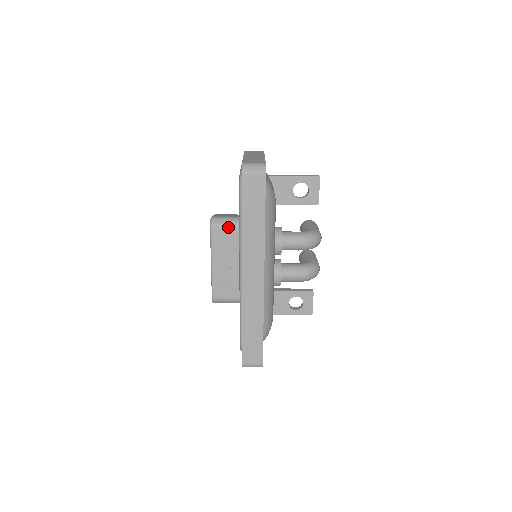
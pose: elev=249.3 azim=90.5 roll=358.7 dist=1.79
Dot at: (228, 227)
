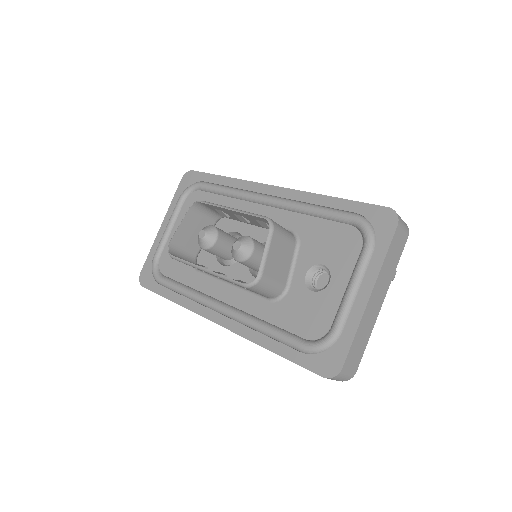
Dot at: (261, 294)
